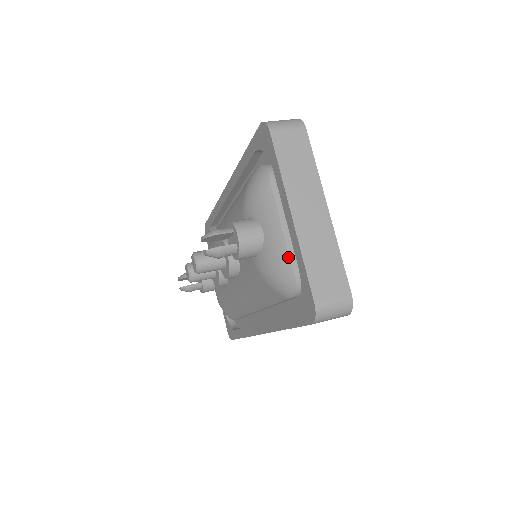
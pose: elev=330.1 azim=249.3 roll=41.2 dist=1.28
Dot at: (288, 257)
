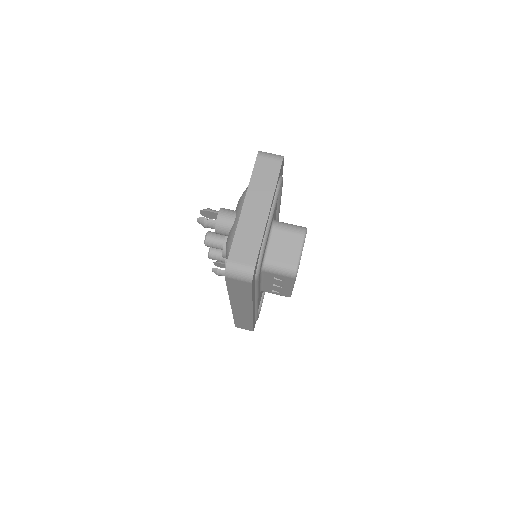
Dot at: occluded
